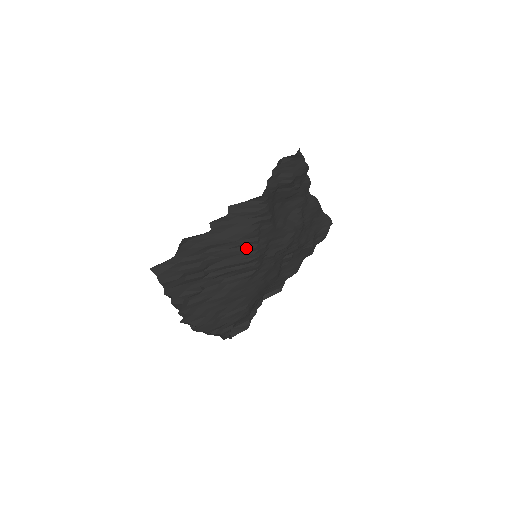
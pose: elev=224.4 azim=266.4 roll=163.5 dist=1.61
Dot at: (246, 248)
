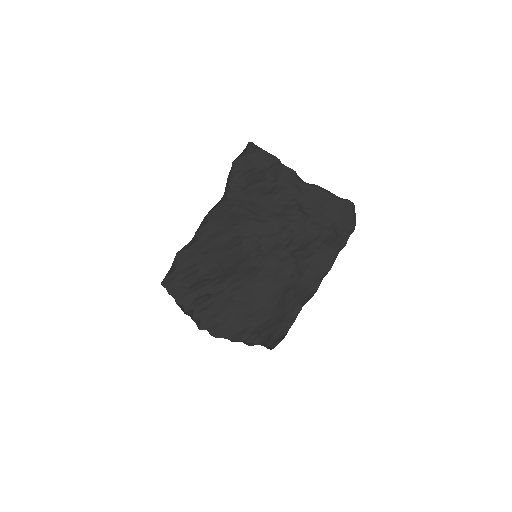
Dot at: (232, 248)
